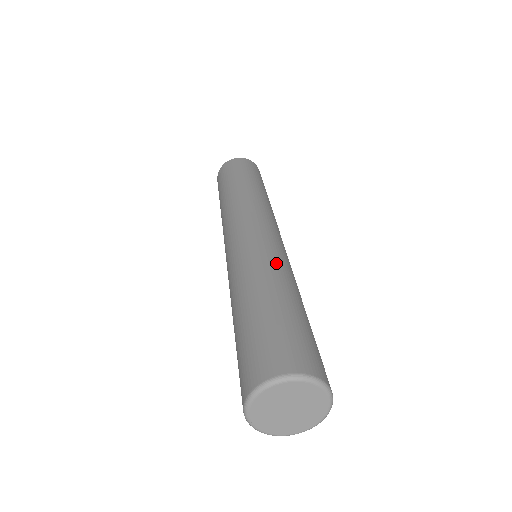
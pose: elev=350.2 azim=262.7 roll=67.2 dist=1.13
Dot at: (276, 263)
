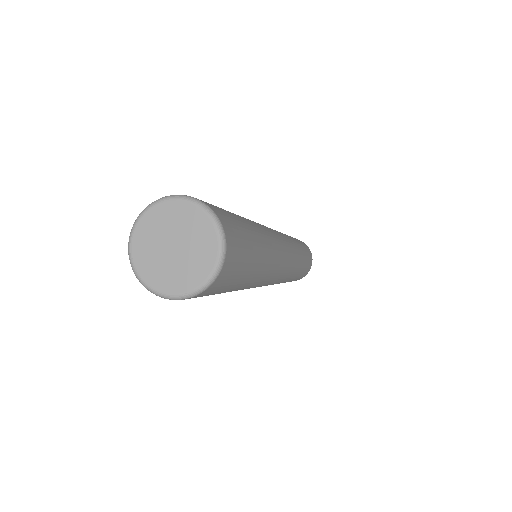
Dot at: occluded
